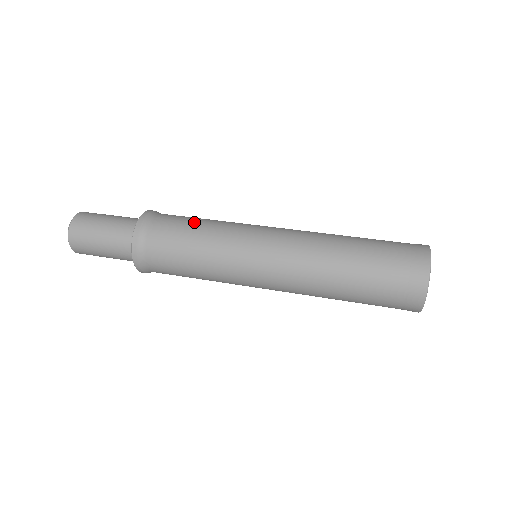
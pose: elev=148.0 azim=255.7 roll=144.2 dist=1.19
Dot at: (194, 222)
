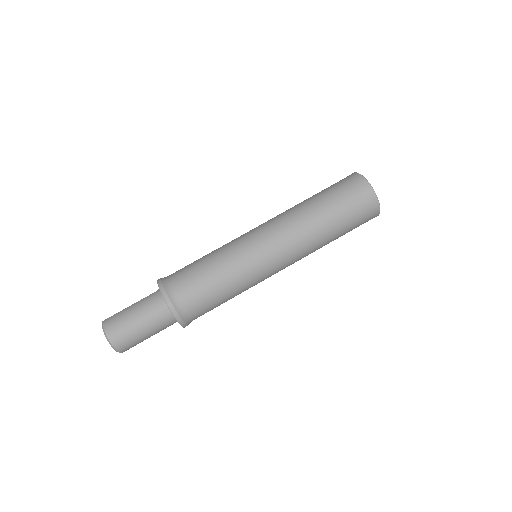
Dot at: (221, 299)
